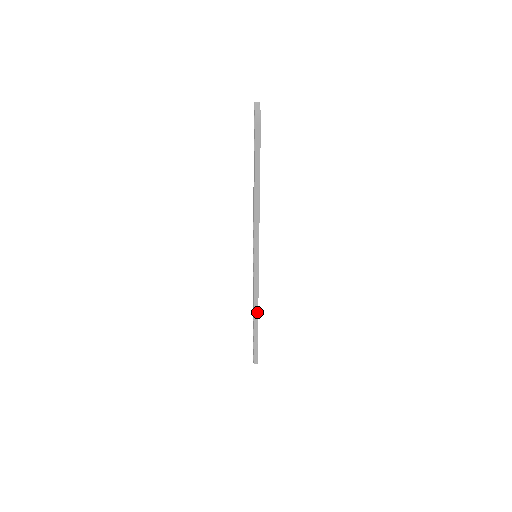
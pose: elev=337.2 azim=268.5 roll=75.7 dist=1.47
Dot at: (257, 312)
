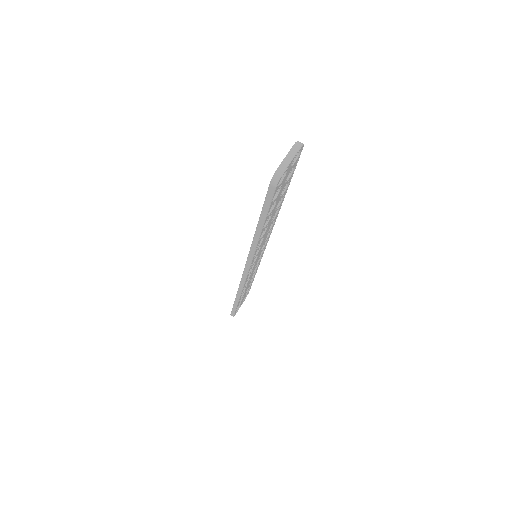
Dot at: (240, 294)
